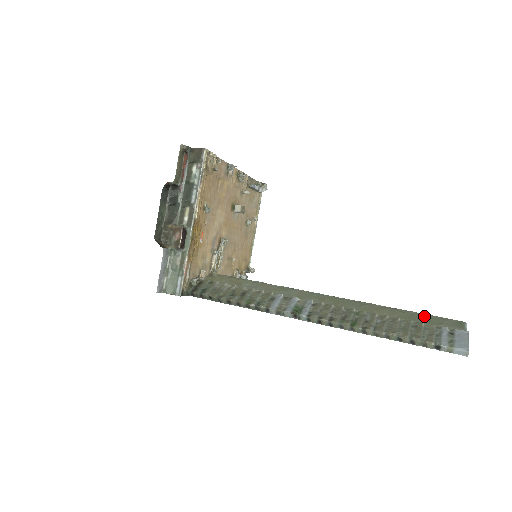
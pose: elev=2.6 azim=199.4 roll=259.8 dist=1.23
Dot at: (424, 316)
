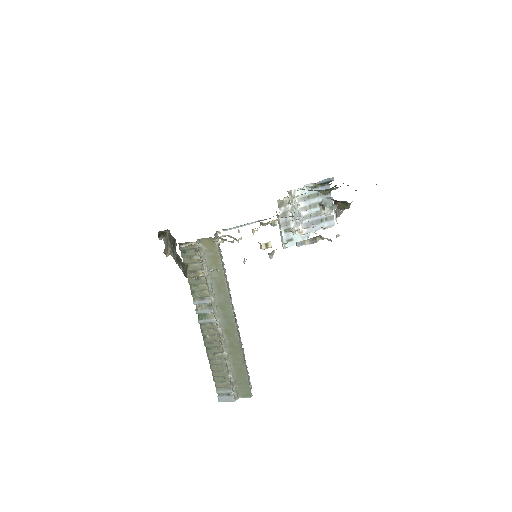
Dot at: (245, 378)
